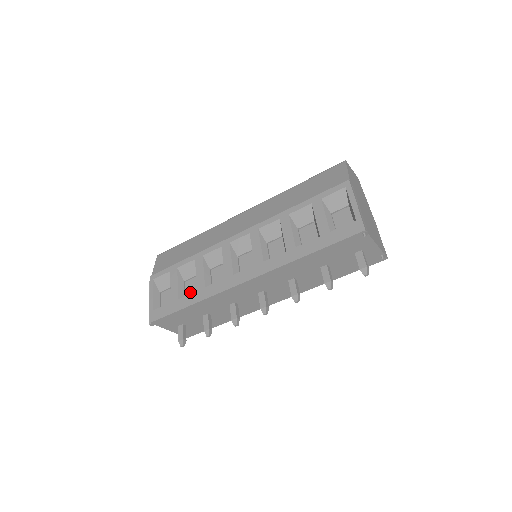
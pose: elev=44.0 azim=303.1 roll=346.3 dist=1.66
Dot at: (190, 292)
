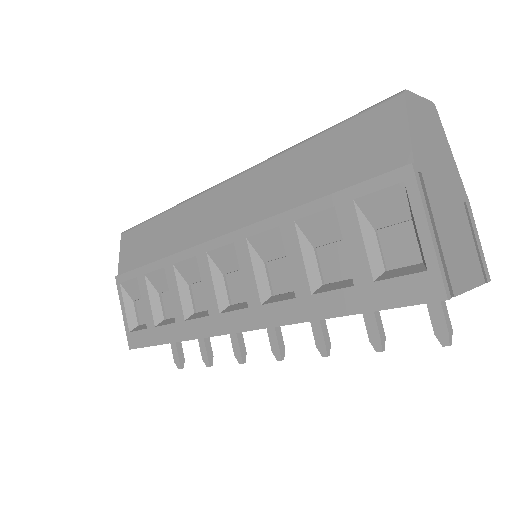
Dot at: (169, 313)
